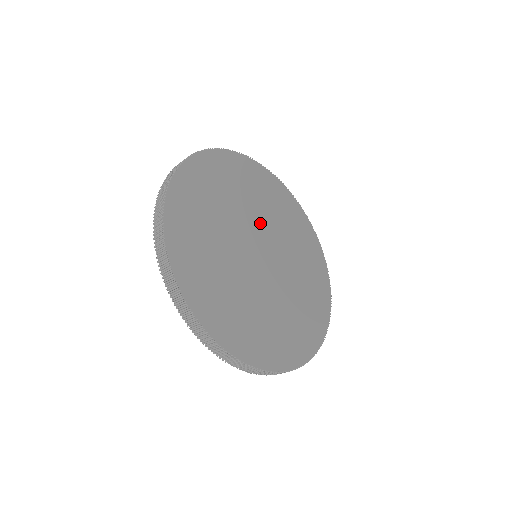
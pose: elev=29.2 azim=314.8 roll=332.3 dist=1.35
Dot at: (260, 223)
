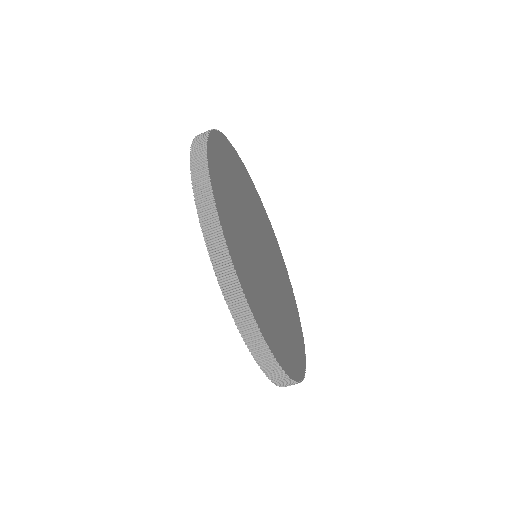
Dot at: (267, 245)
